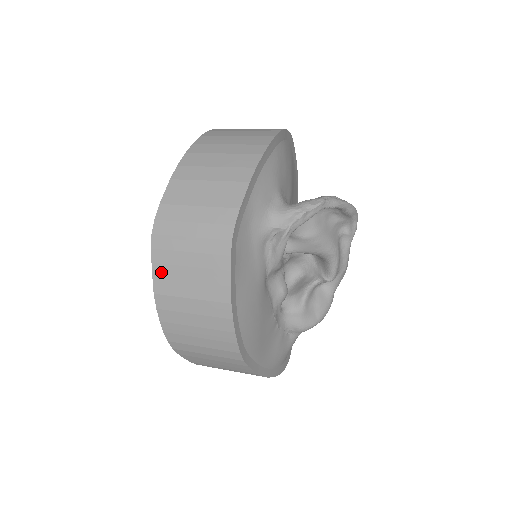
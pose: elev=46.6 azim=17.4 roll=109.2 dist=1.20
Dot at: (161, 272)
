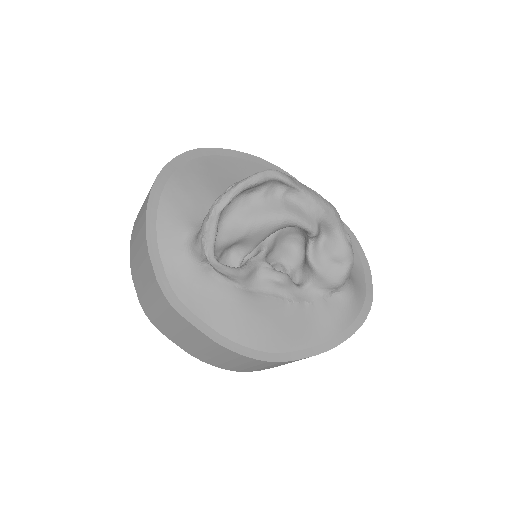
Dot at: (177, 342)
